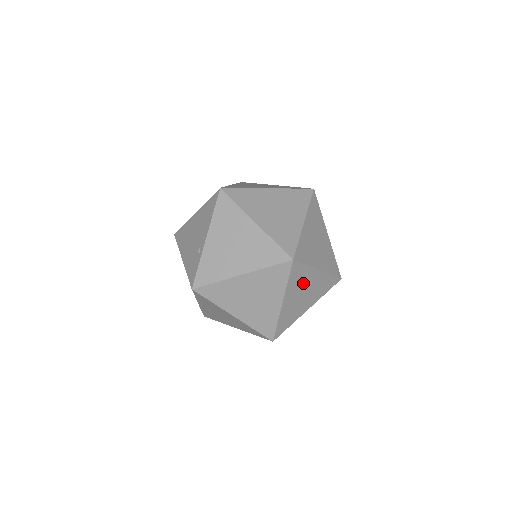
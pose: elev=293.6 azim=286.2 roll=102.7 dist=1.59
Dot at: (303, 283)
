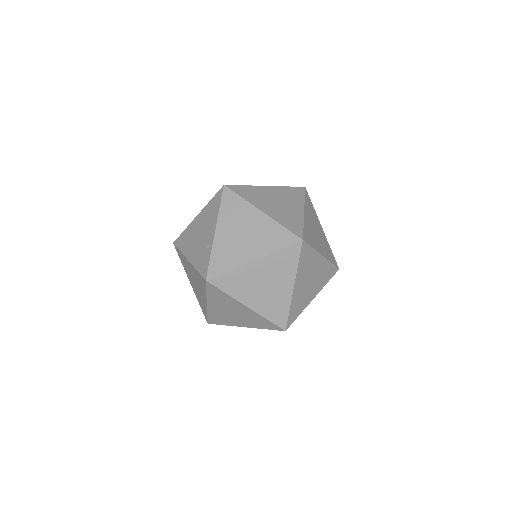
Dot at: (310, 268)
